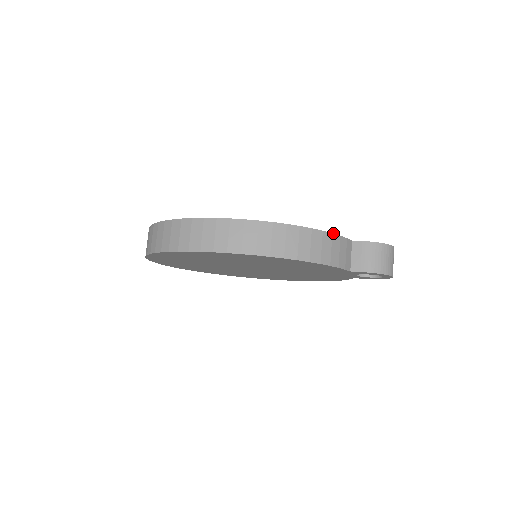
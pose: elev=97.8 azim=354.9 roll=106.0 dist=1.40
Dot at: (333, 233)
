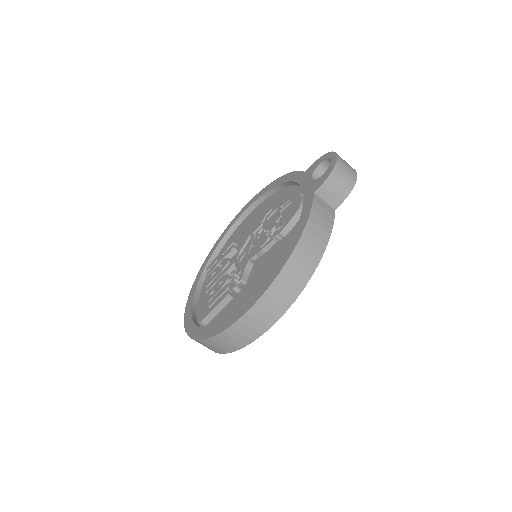
Dot at: (308, 217)
